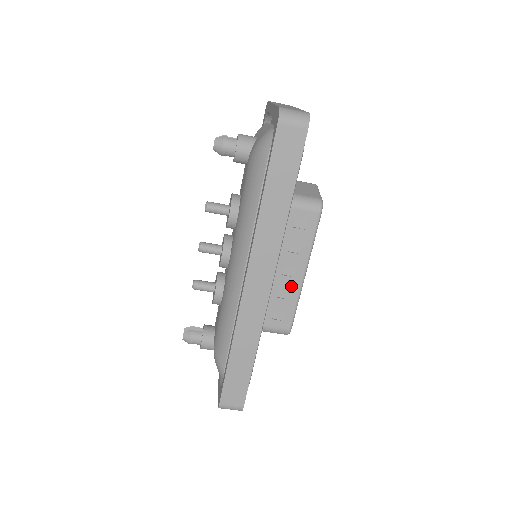
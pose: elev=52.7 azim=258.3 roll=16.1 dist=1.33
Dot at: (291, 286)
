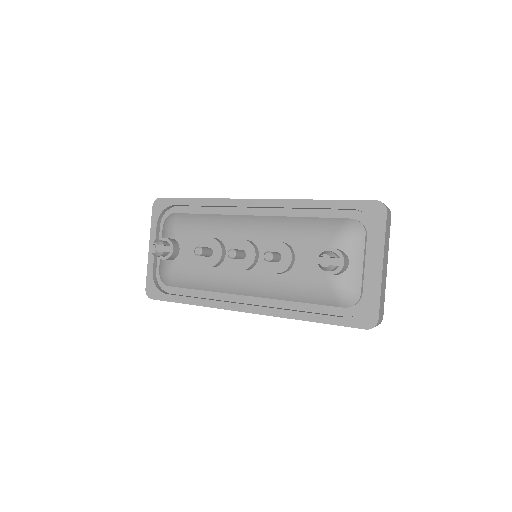
Dot at: occluded
